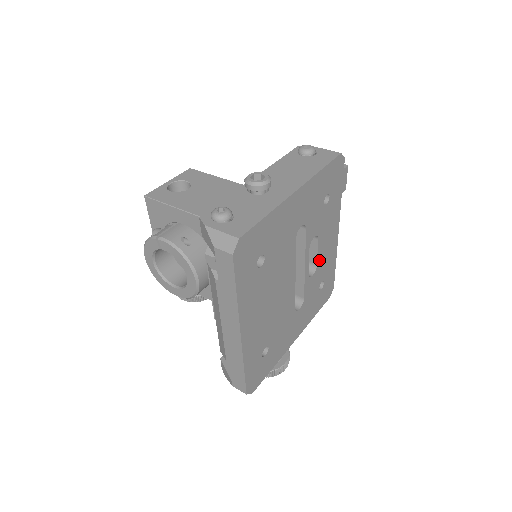
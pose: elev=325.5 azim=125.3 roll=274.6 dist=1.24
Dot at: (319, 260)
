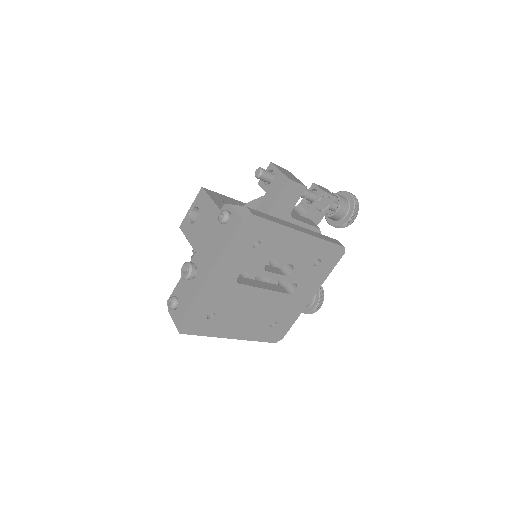
Dot at: (292, 261)
